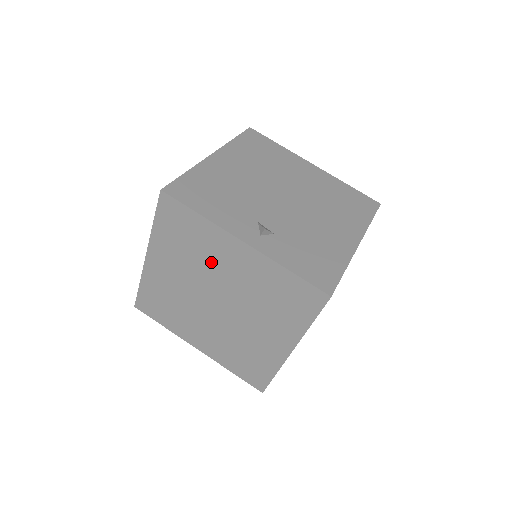
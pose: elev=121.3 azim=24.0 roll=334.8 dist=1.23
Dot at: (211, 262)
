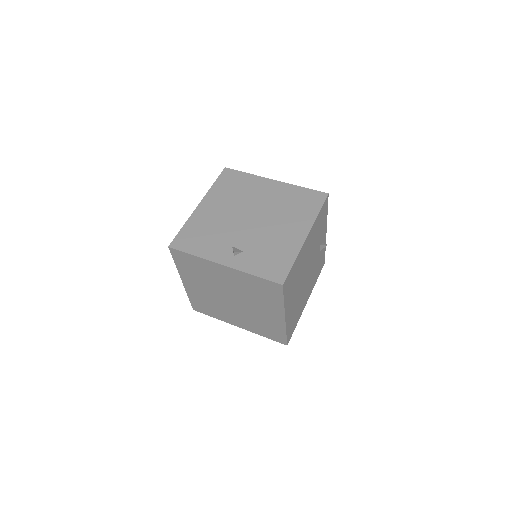
Dot at: (215, 278)
